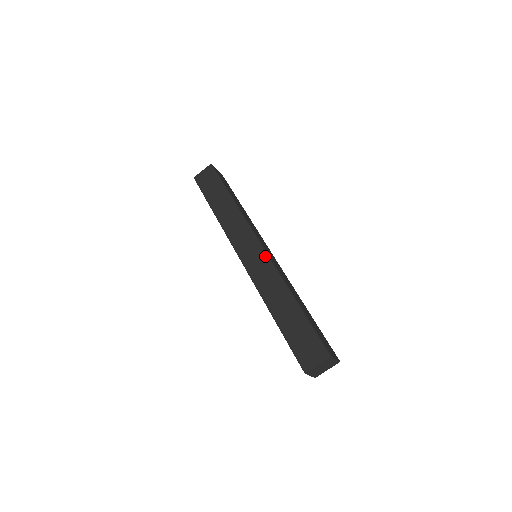
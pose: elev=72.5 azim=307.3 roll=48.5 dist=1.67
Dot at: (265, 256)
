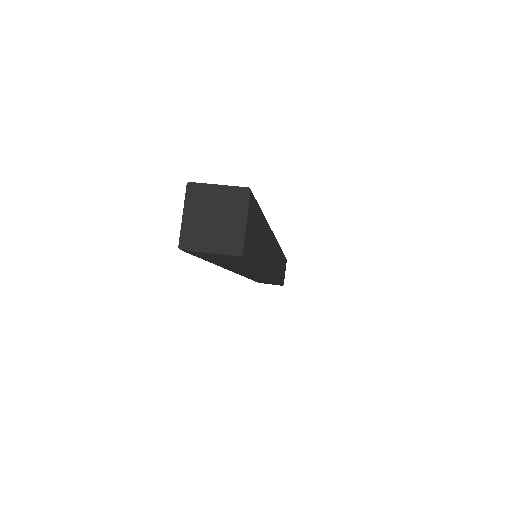
Dot at: occluded
